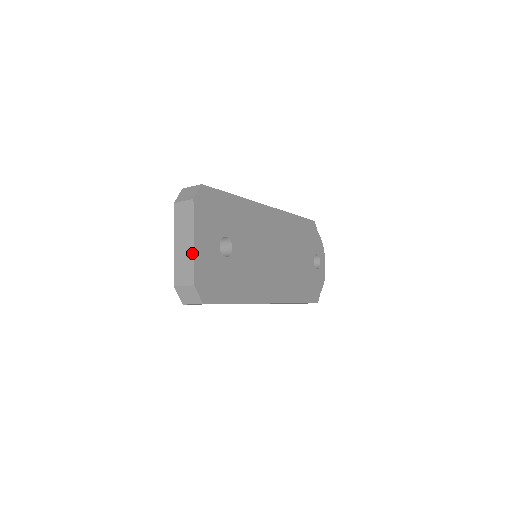
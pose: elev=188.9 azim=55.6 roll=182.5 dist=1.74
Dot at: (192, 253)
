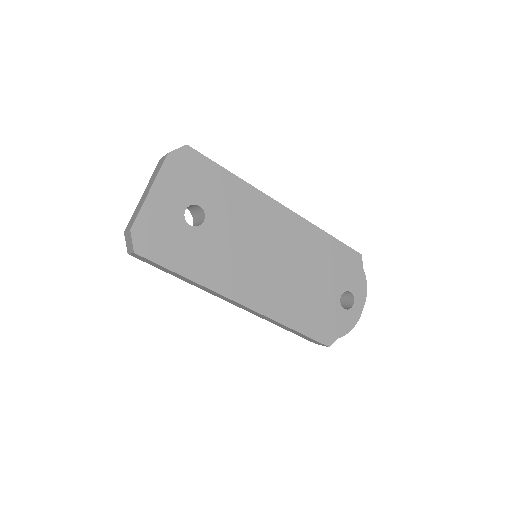
Dot at: (144, 201)
